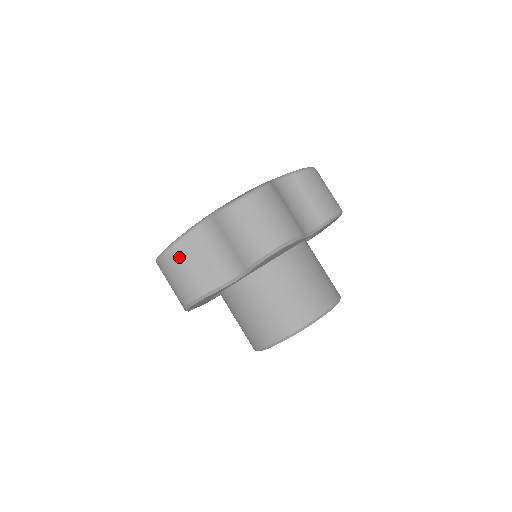
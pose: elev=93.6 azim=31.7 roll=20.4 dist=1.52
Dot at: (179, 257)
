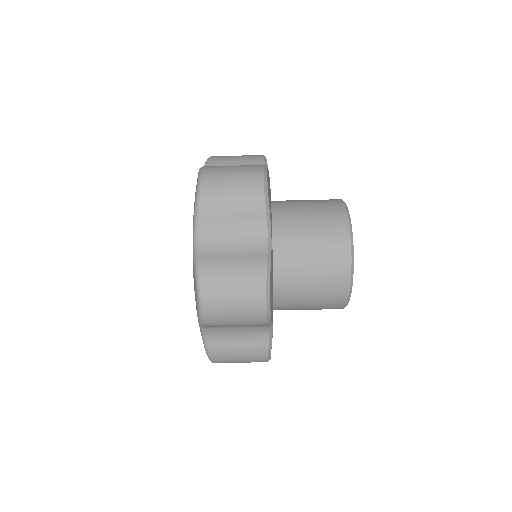
Dot at: (223, 358)
